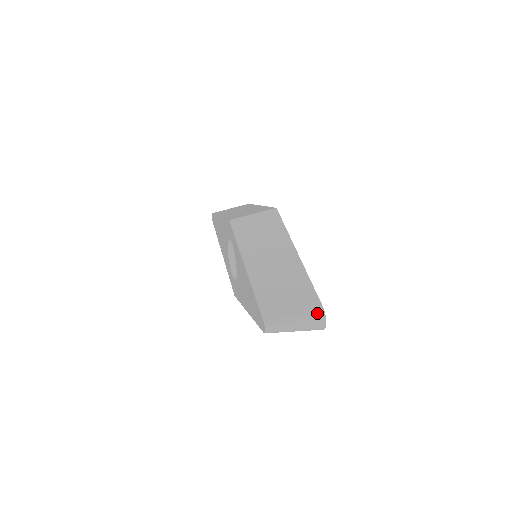
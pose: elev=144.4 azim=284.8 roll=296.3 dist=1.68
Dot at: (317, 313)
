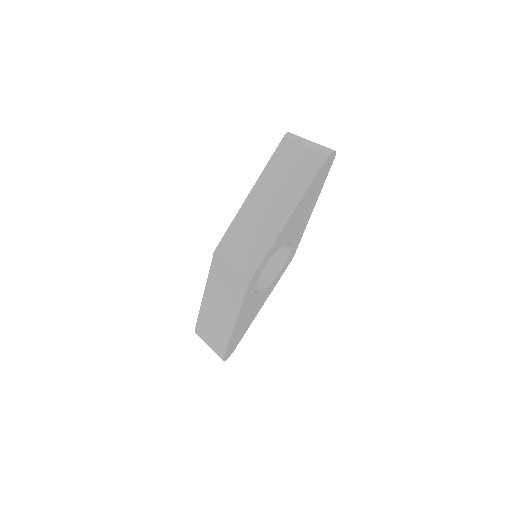
Dot at: occluded
